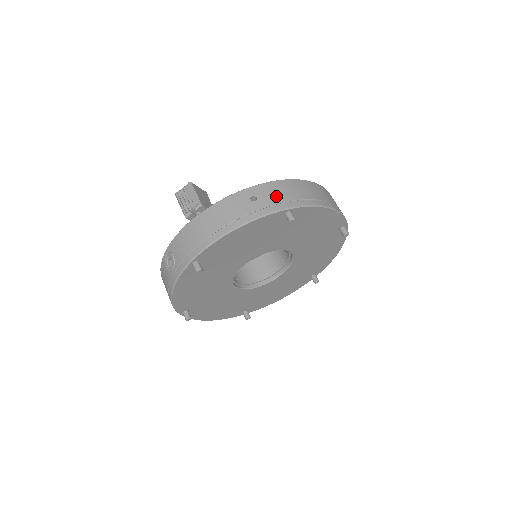
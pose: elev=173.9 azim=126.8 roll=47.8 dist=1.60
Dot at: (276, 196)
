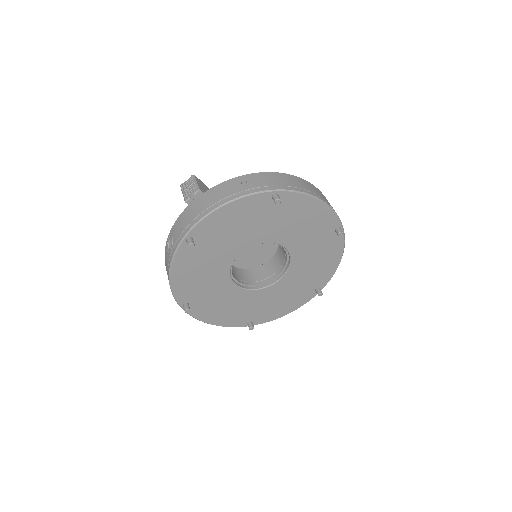
Dot at: (265, 181)
